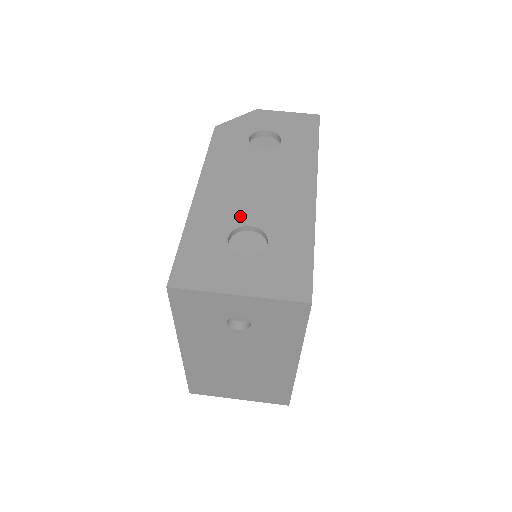
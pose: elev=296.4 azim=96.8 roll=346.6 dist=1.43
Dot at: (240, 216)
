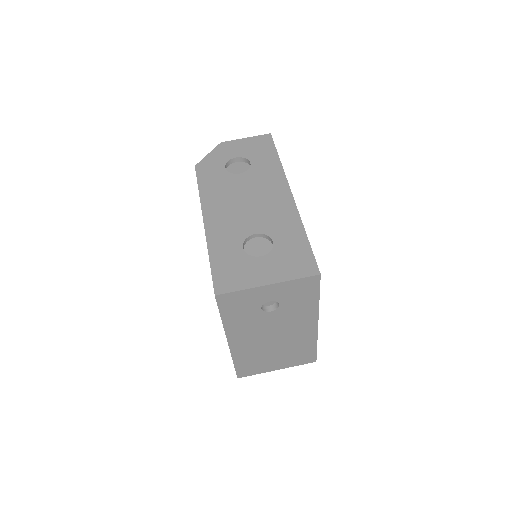
Dot at: (245, 229)
